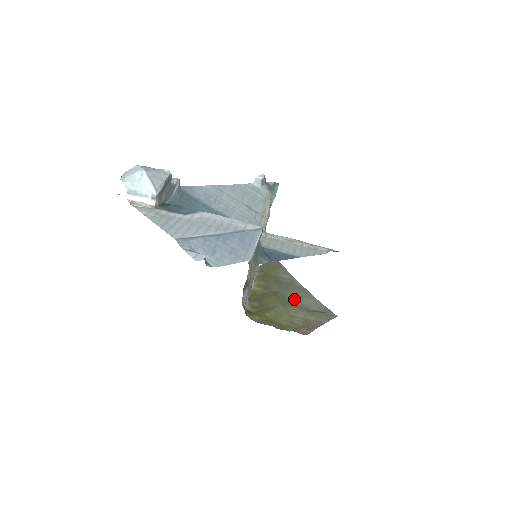
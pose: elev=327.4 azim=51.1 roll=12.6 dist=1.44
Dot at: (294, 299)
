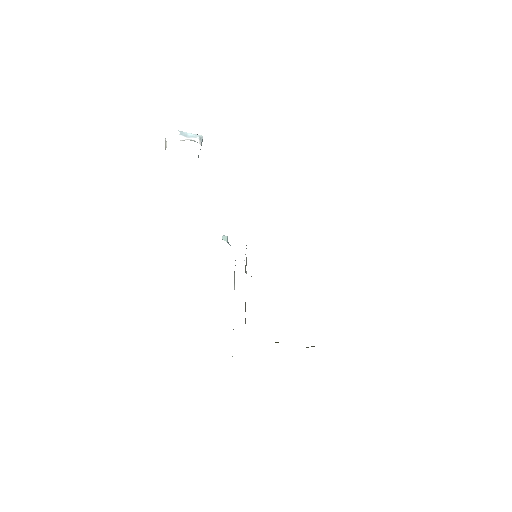
Dot at: occluded
